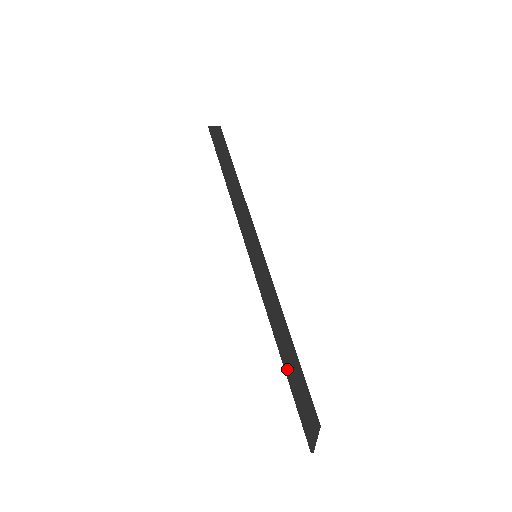
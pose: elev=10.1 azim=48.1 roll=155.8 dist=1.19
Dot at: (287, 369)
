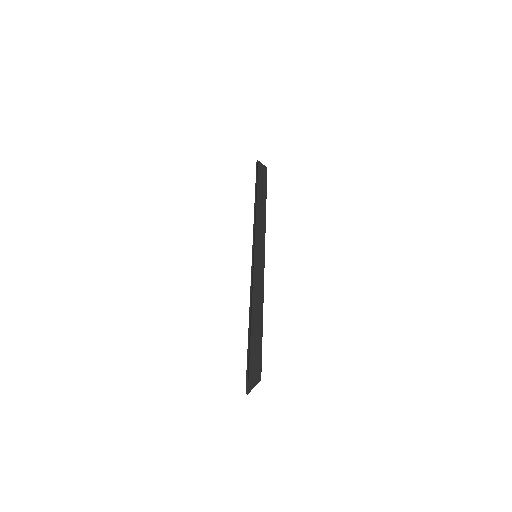
Dot at: occluded
